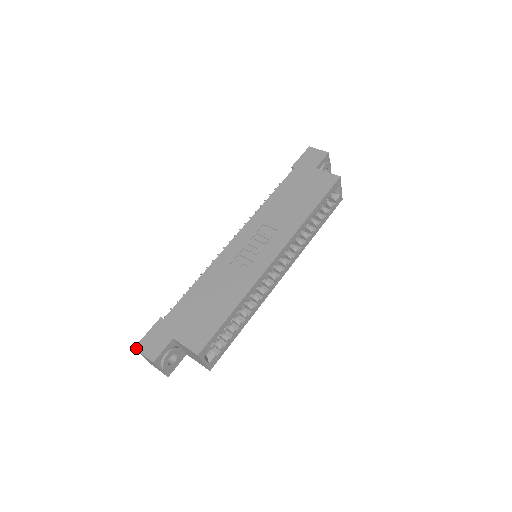
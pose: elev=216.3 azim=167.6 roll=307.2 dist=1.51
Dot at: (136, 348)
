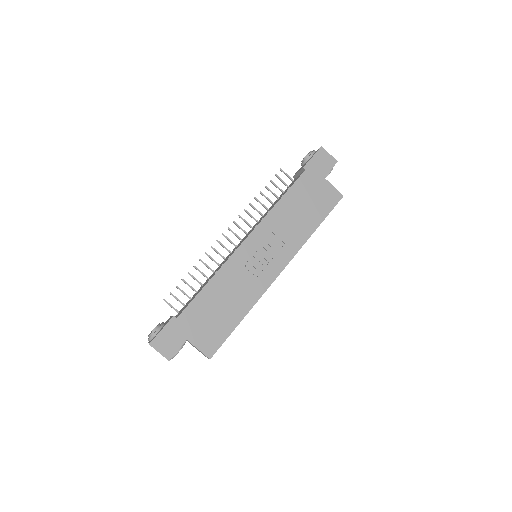
Dot at: (151, 345)
